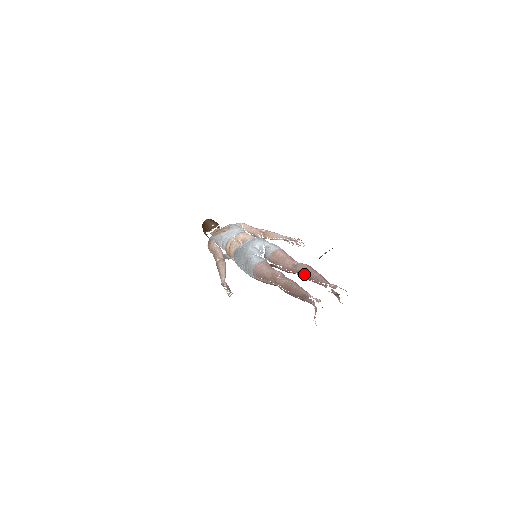
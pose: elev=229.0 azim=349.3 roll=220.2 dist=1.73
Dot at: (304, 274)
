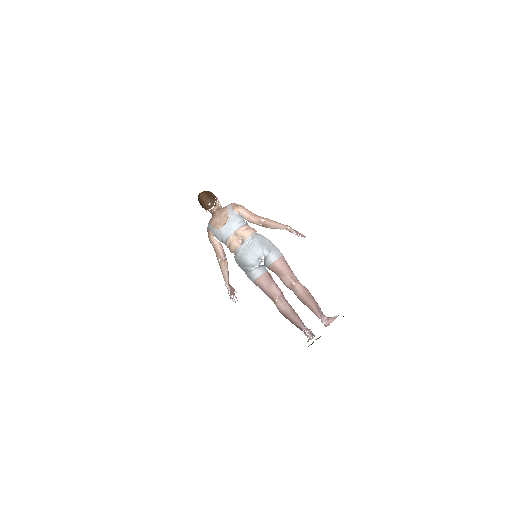
Dot at: (300, 300)
